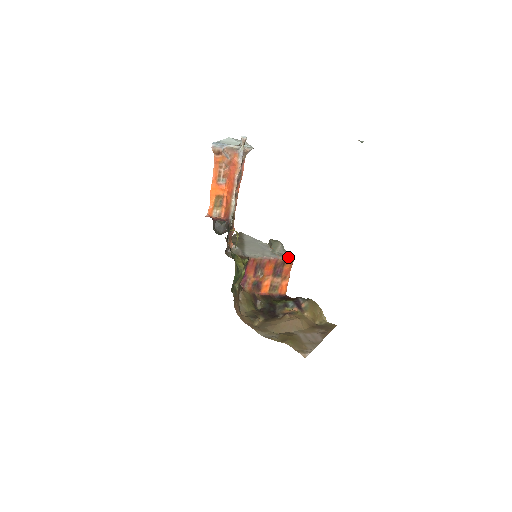
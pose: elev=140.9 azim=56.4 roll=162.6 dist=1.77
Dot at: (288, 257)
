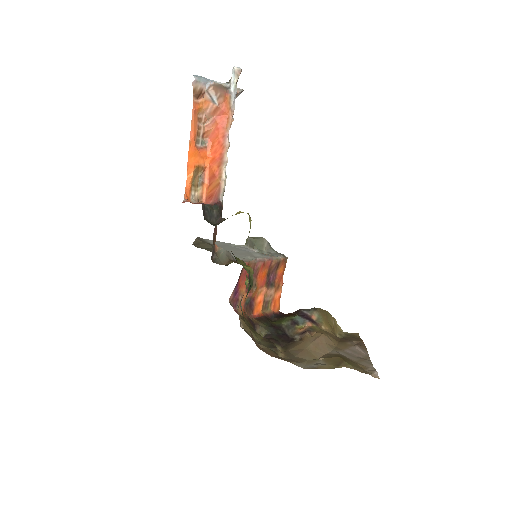
Dot at: (281, 256)
